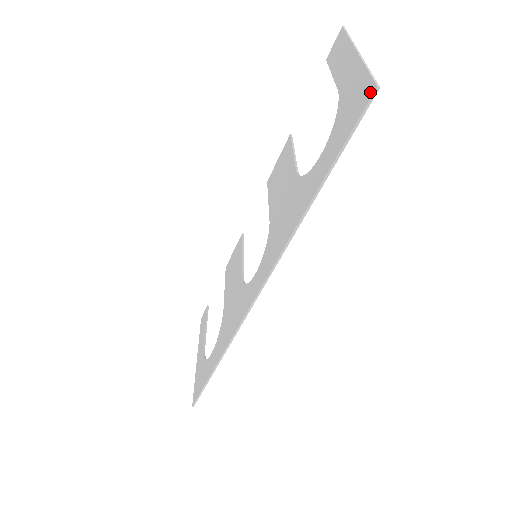
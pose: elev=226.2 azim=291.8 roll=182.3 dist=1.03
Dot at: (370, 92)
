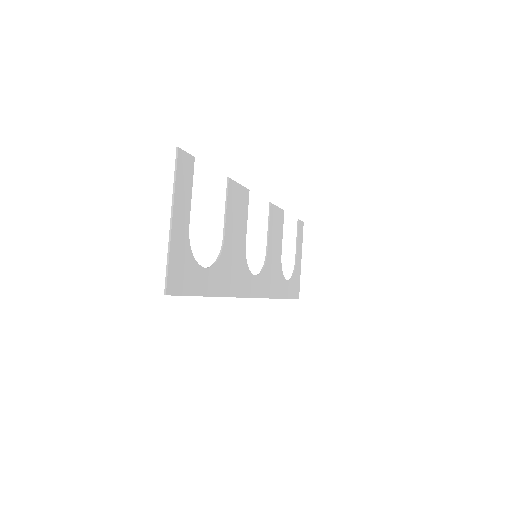
Dot at: (168, 290)
